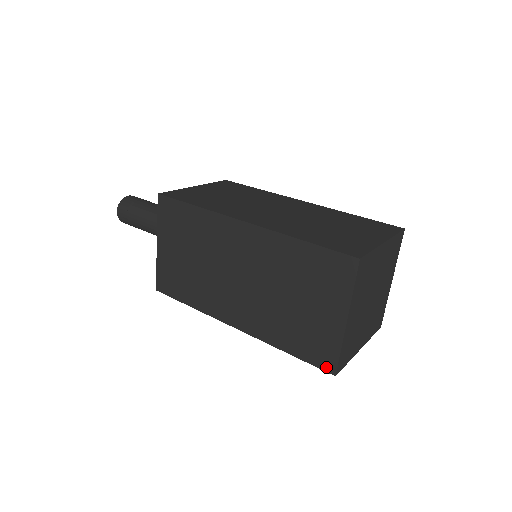
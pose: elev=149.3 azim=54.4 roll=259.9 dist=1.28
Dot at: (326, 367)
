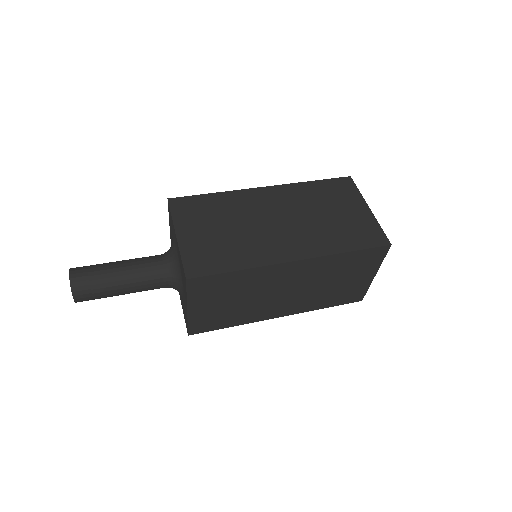
Dot at: (356, 300)
